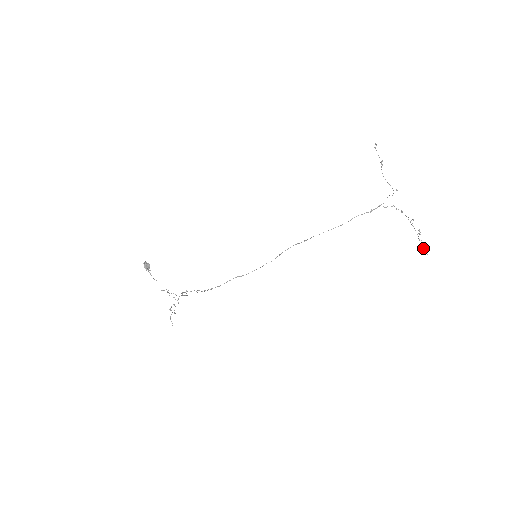
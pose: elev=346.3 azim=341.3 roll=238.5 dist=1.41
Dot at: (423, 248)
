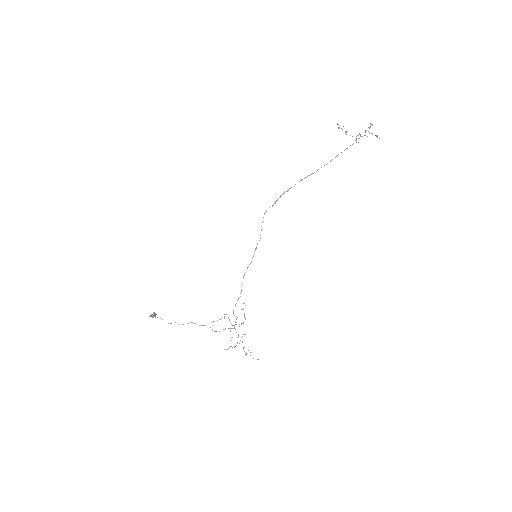
Dot at: occluded
